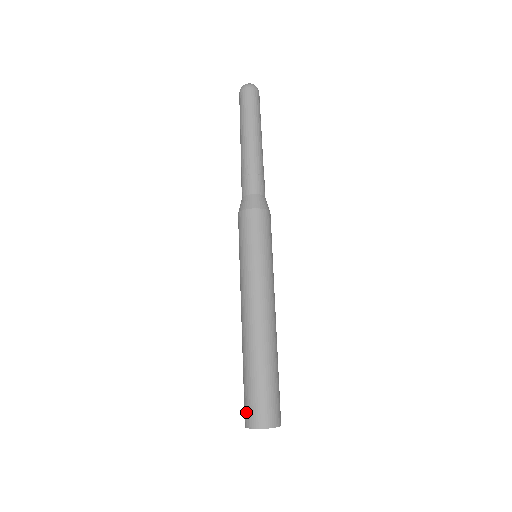
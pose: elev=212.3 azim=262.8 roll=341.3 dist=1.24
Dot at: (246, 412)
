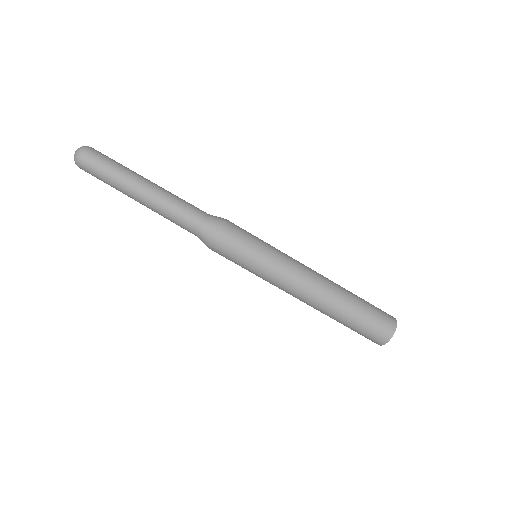
Dot at: occluded
